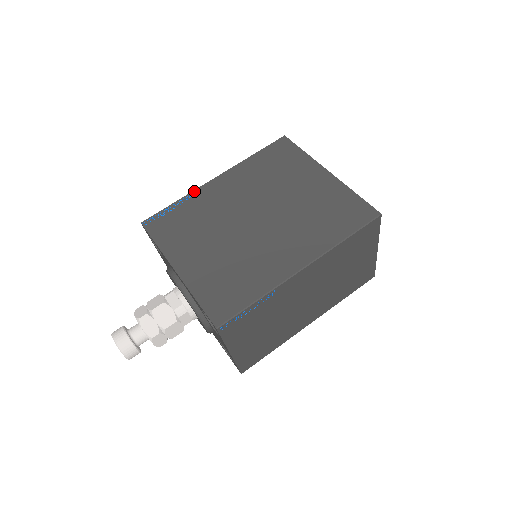
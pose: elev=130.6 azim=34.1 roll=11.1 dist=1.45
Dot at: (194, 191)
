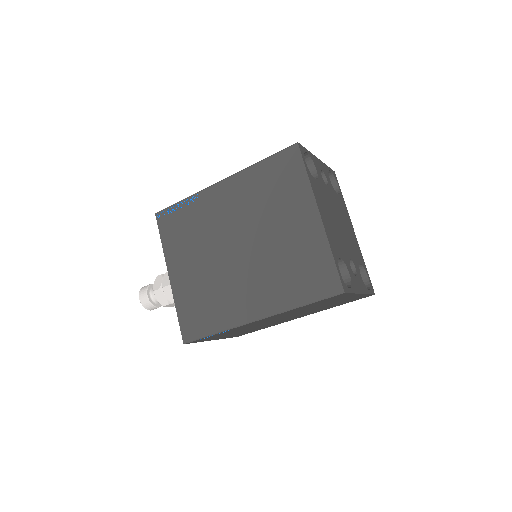
Dot at: (200, 192)
